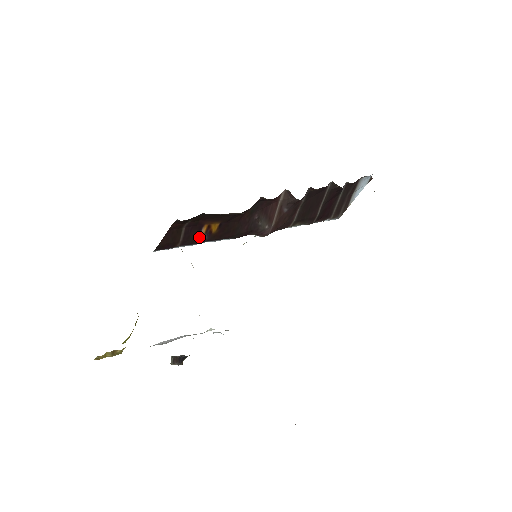
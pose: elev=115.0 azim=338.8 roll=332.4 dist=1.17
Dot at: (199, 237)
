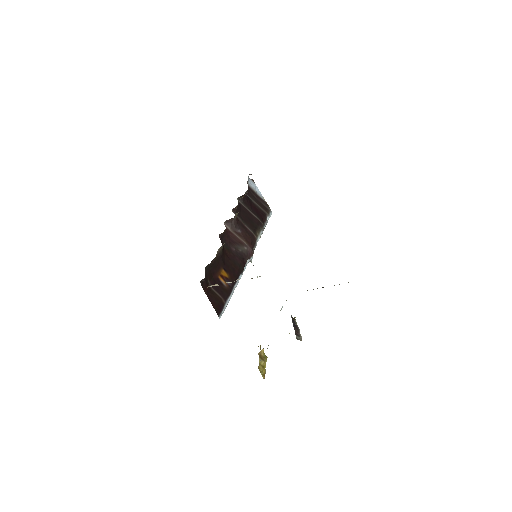
Dot at: (226, 287)
